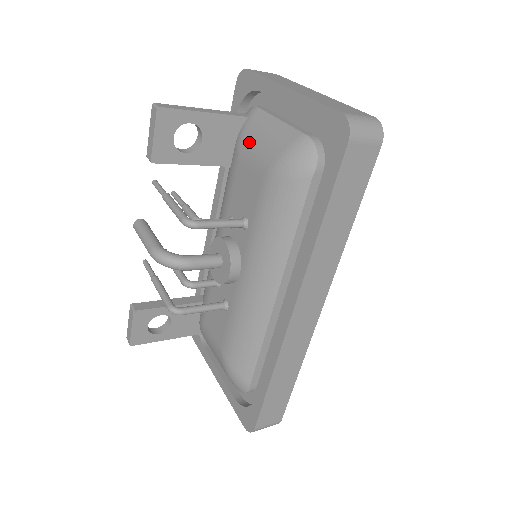
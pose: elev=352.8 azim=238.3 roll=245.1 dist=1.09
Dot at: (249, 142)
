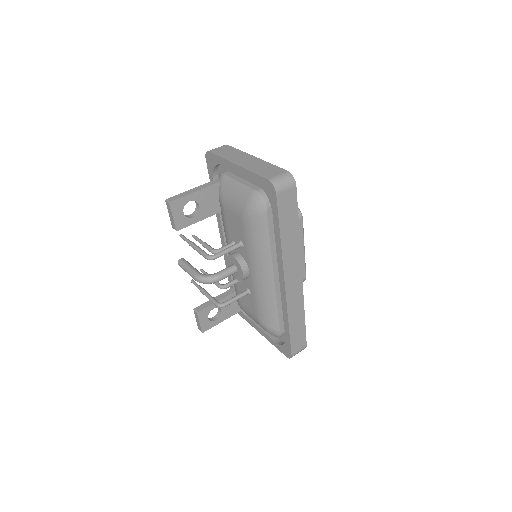
Dot at: (226, 198)
